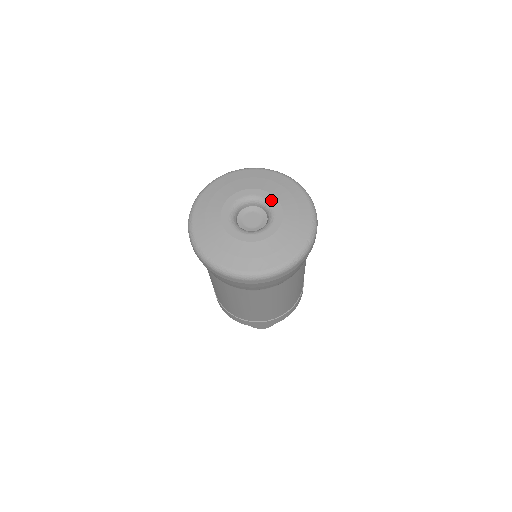
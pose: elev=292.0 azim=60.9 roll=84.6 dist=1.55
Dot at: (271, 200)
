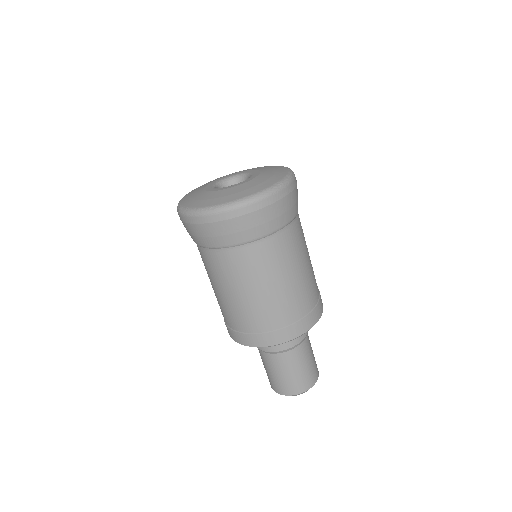
Dot at: (248, 172)
